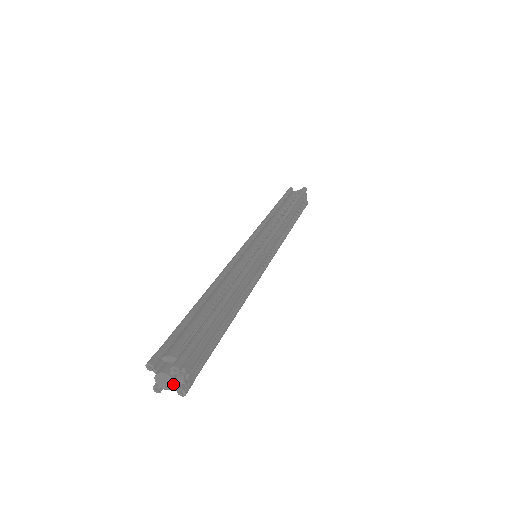
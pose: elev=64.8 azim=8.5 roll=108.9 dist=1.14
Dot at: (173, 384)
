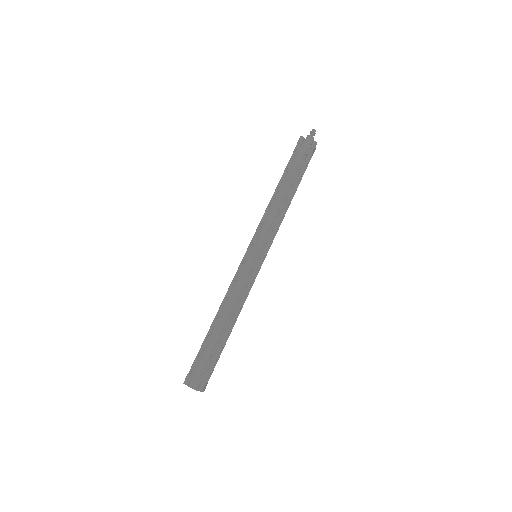
Dot at: occluded
